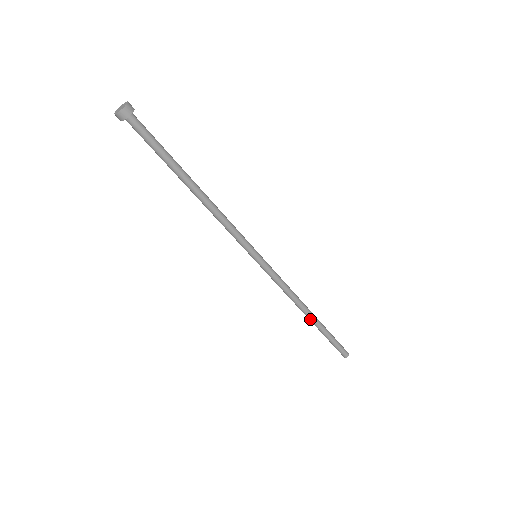
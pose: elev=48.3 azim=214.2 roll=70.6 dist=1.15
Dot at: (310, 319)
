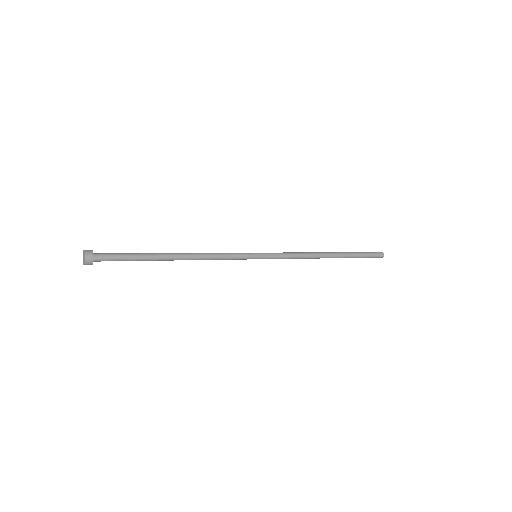
Dot at: occluded
